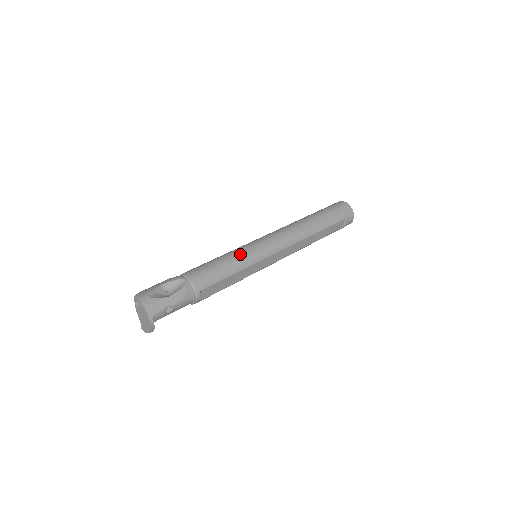
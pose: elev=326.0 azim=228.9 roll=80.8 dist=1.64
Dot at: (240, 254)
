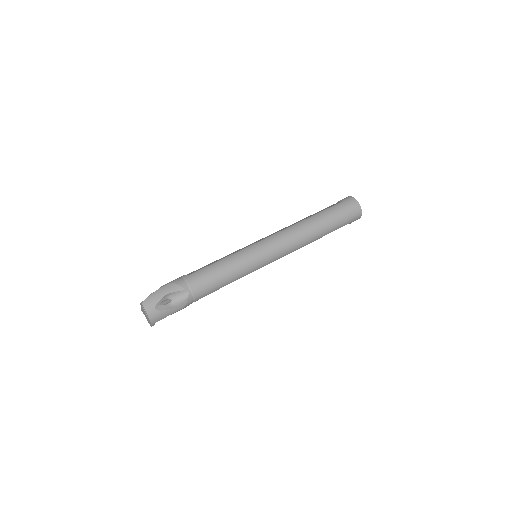
Dot at: (242, 266)
